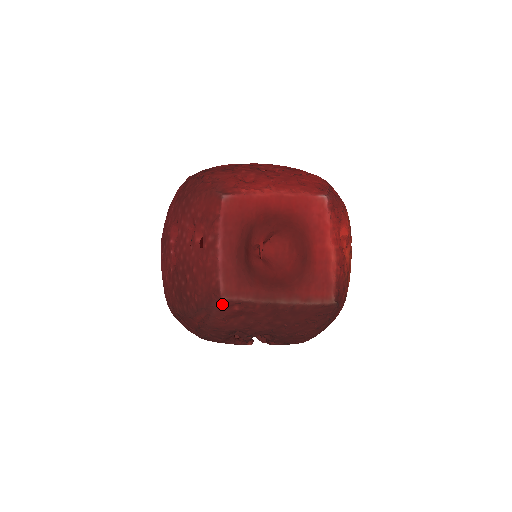
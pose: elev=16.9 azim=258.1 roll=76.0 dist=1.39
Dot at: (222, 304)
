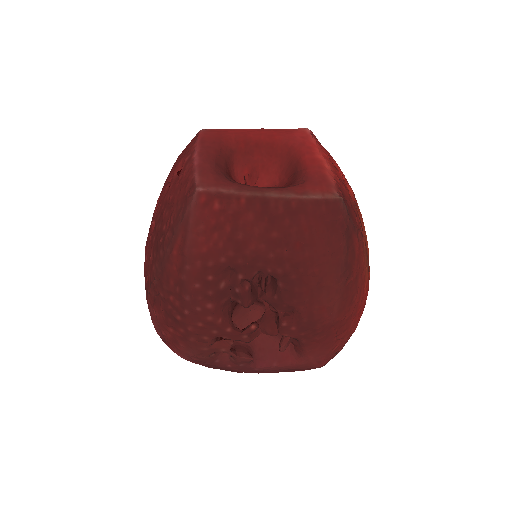
Dot at: (198, 199)
